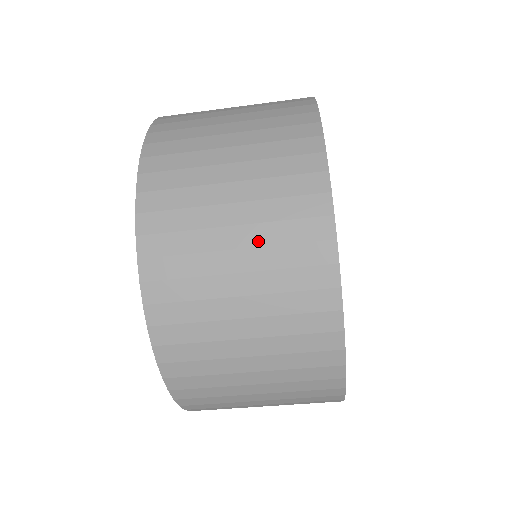
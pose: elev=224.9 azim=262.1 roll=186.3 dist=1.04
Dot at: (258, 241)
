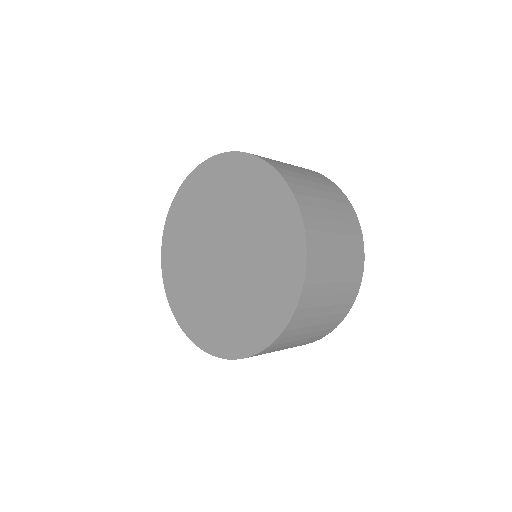
Dot at: (344, 267)
